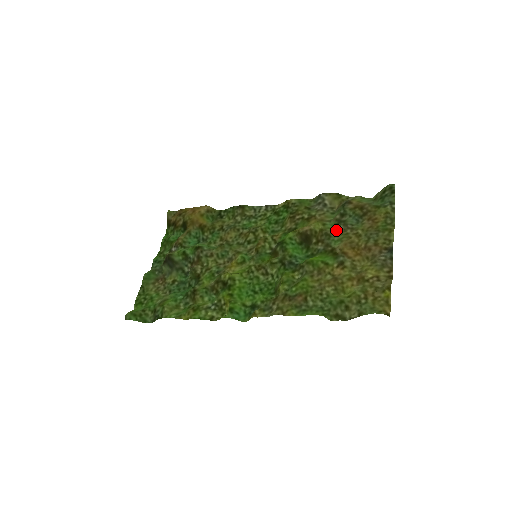
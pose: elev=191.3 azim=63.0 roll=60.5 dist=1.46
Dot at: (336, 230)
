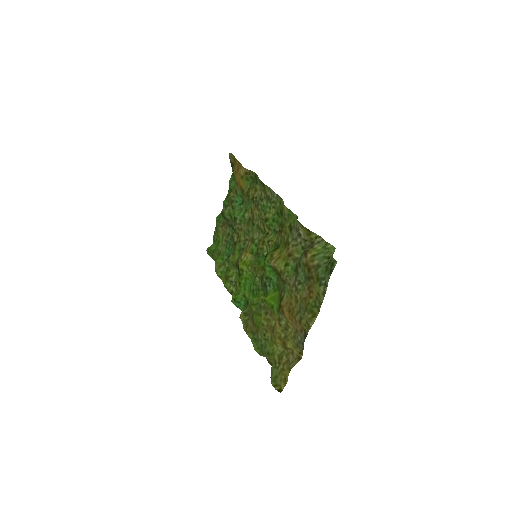
Dot at: (291, 278)
